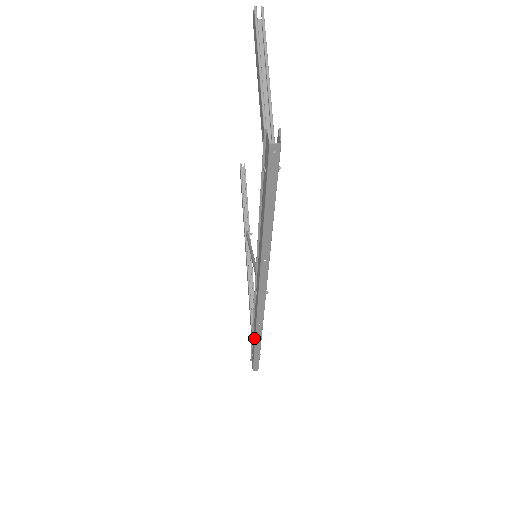
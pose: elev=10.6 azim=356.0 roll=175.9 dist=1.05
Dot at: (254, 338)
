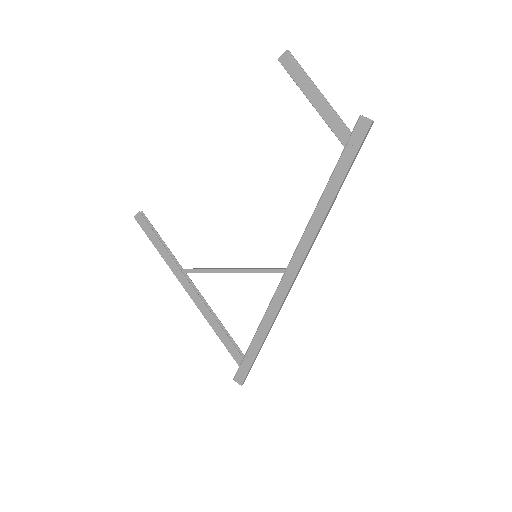
Dot at: (263, 334)
